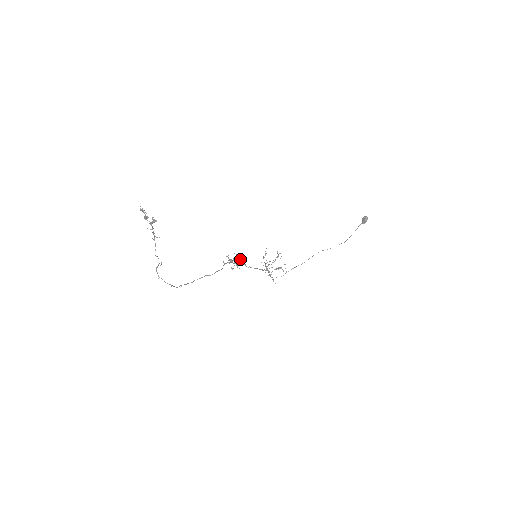
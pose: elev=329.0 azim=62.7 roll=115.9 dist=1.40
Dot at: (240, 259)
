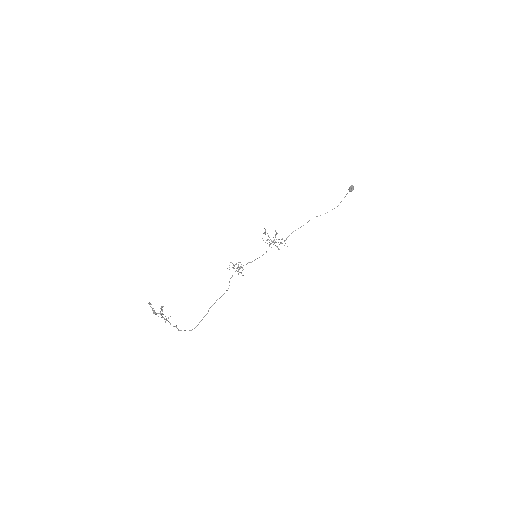
Dot at: (242, 267)
